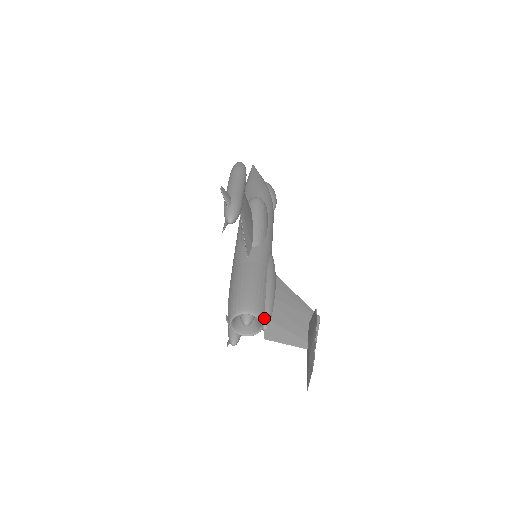
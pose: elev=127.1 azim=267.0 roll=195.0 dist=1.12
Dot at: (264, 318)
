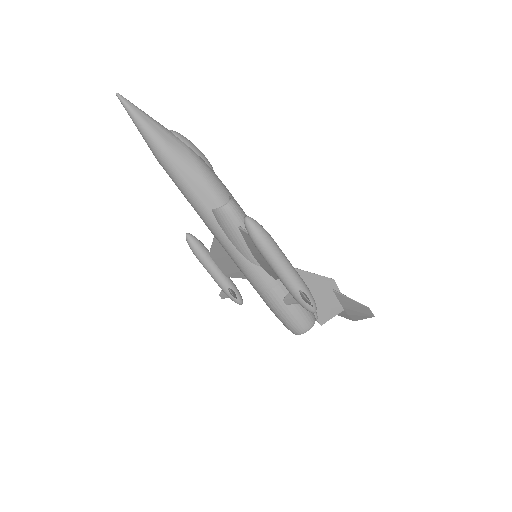
Dot at: (315, 315)
